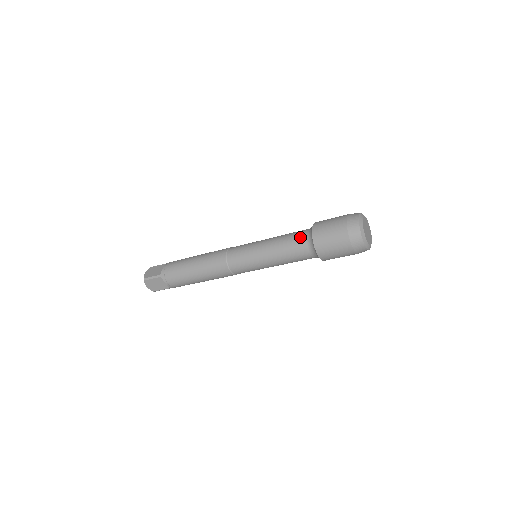
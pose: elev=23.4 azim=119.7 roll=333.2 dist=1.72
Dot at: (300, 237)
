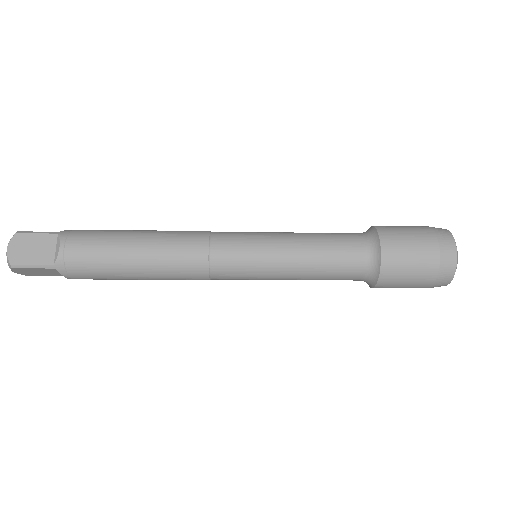
Dot at: occluded
